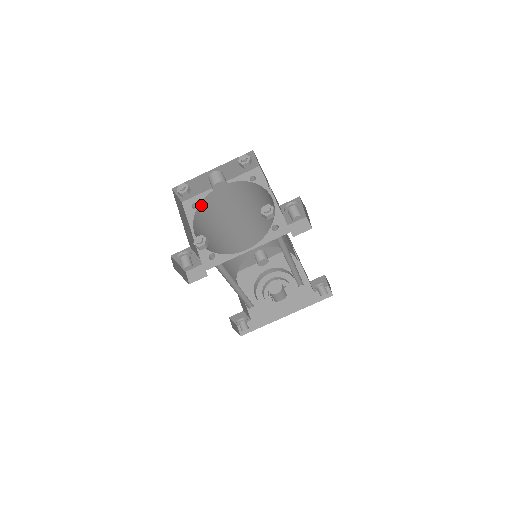
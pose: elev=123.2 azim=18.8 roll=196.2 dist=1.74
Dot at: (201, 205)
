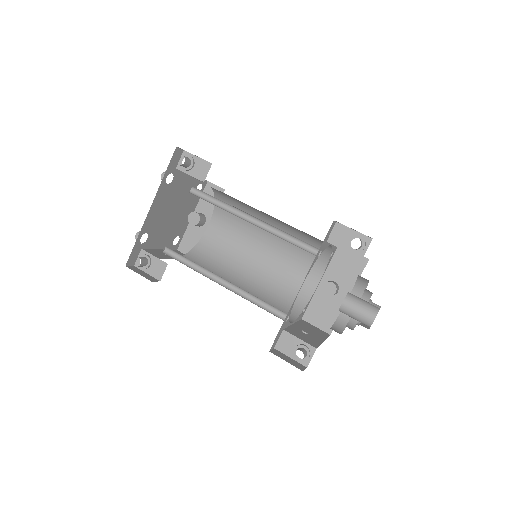
Dot at: (198, 247)
